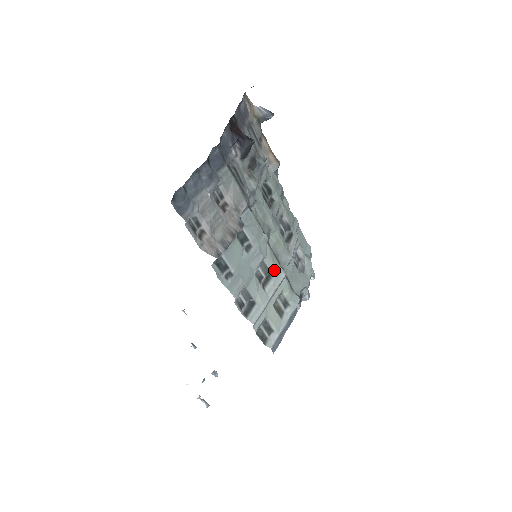
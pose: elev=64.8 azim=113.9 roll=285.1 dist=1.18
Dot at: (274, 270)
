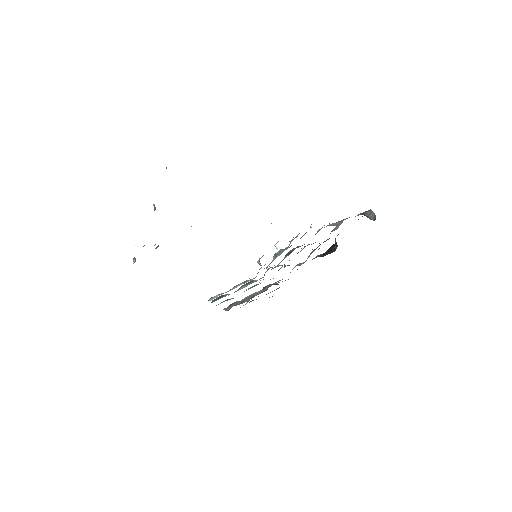
Dot at: occluded
